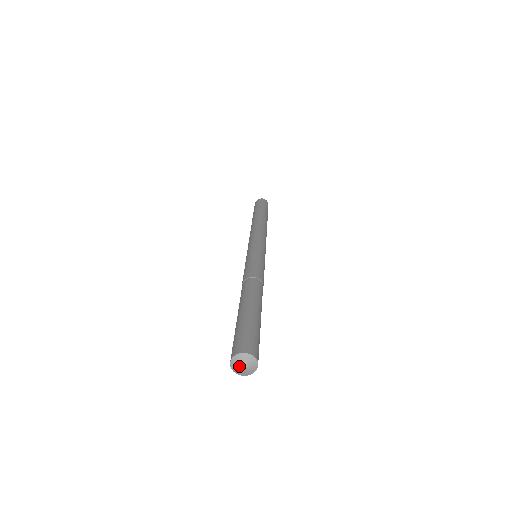
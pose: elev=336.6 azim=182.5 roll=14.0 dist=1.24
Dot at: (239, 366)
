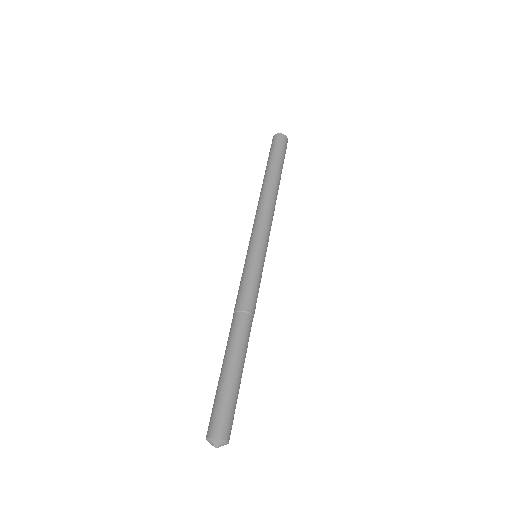
Dot at: (213, 445)
